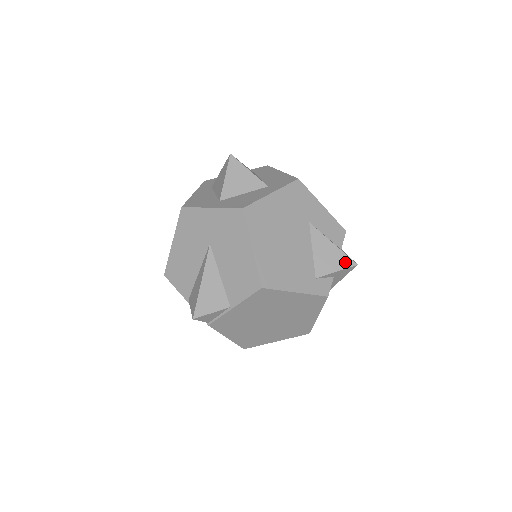
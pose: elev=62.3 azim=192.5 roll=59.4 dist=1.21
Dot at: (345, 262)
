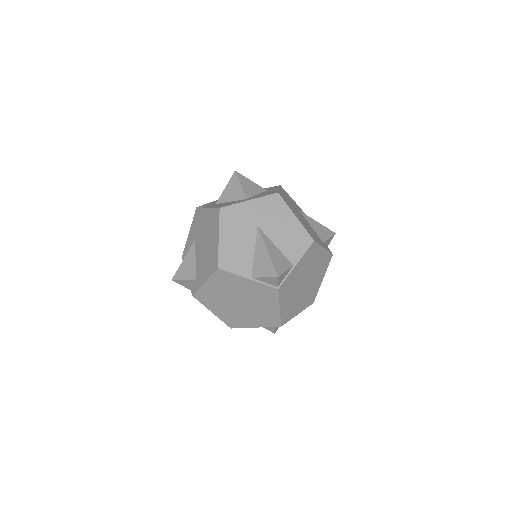
Dot at: (330, 232)
